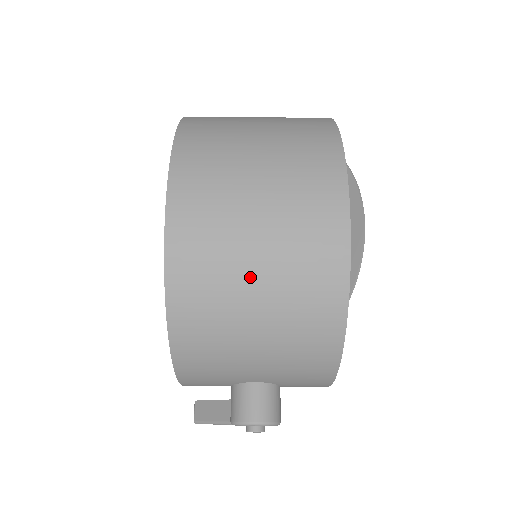
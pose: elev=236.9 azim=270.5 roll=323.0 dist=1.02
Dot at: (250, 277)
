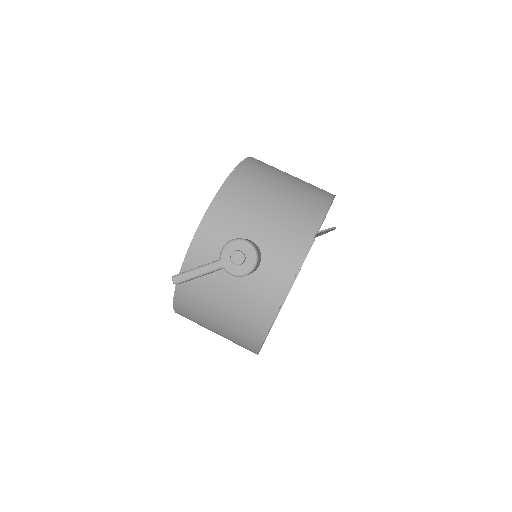
Dot at: (284, 179)
